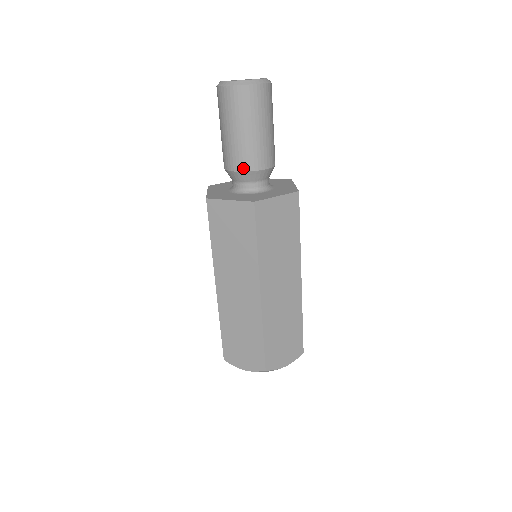
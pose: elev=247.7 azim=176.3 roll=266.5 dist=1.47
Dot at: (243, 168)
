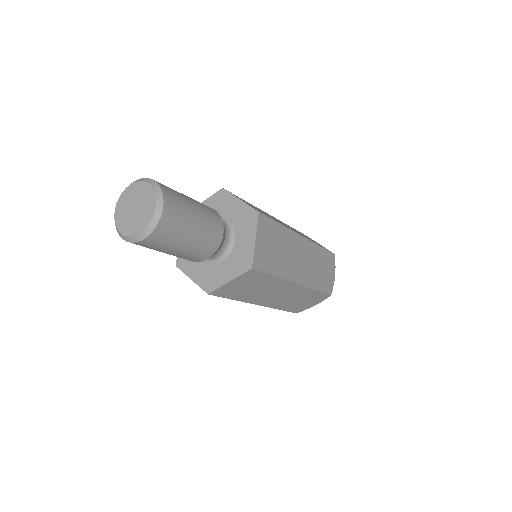
Dot at: occluded
